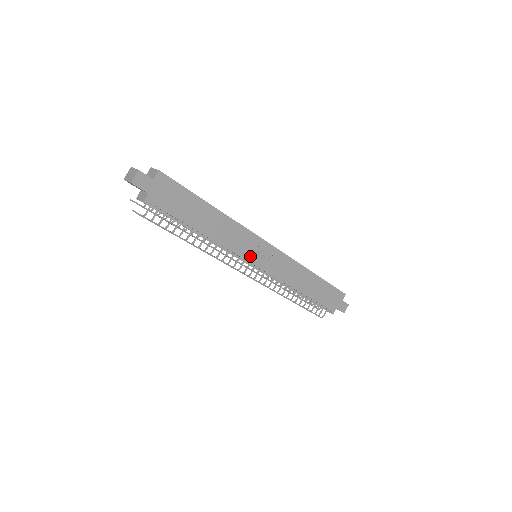
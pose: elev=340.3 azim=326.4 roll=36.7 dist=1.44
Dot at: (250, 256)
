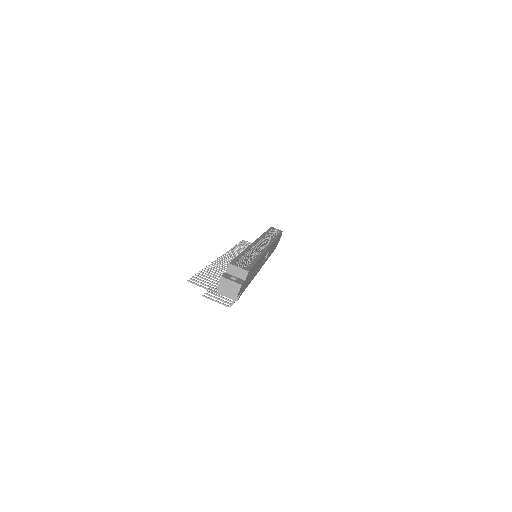
Dot at: occluded
